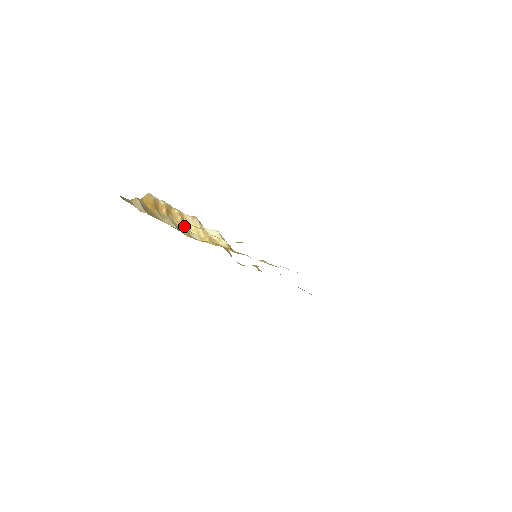
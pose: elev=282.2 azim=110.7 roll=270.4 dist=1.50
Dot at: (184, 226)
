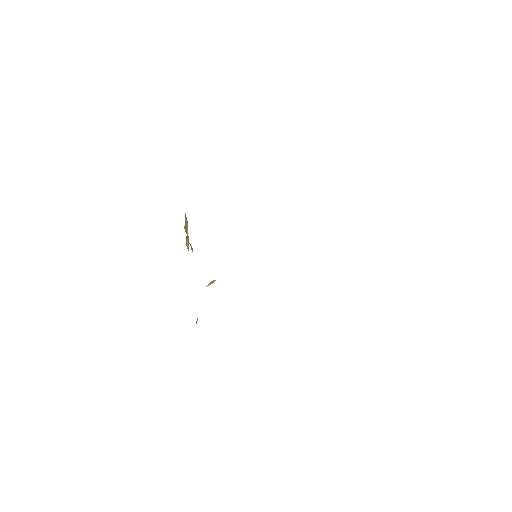
Dot at: (191, 249)
